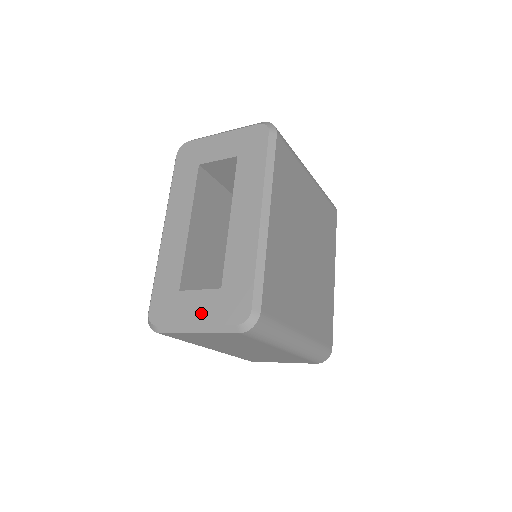
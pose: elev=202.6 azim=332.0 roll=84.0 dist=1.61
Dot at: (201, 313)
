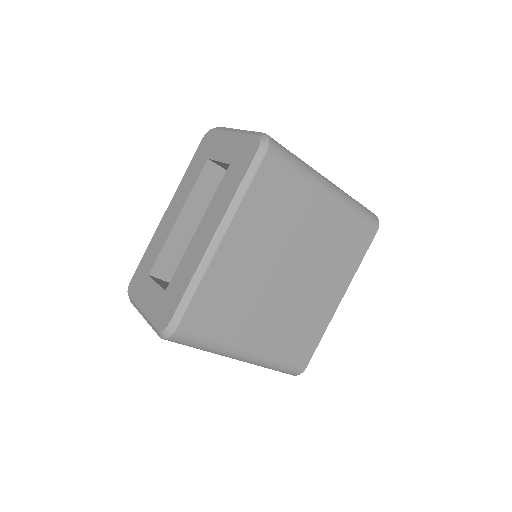
Dot at: (148, 304)
